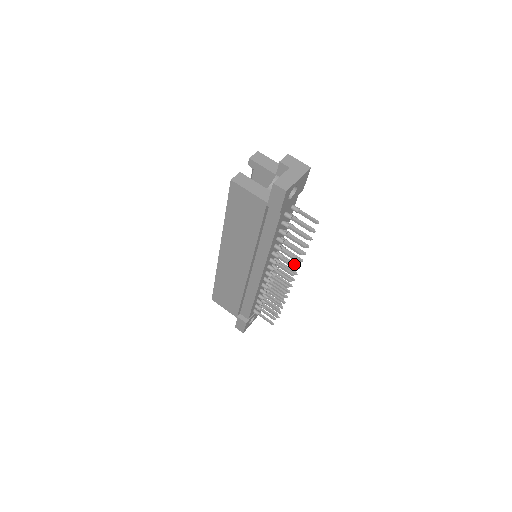
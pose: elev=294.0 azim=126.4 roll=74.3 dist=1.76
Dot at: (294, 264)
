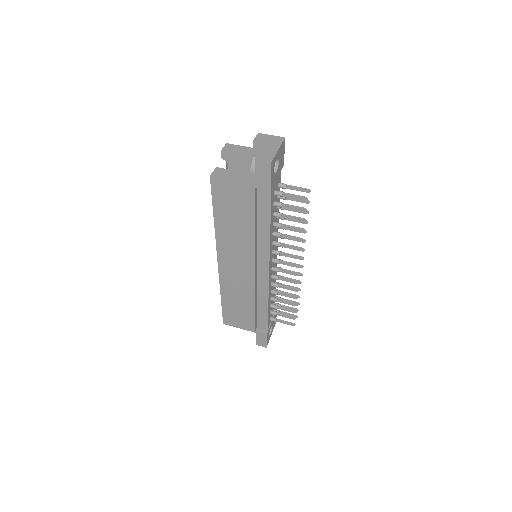
Dot at: occluded
